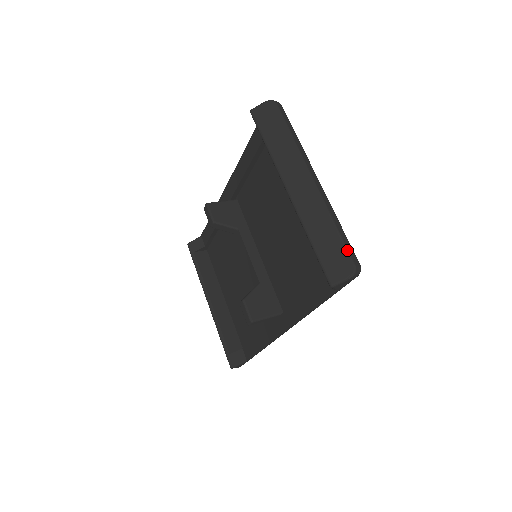
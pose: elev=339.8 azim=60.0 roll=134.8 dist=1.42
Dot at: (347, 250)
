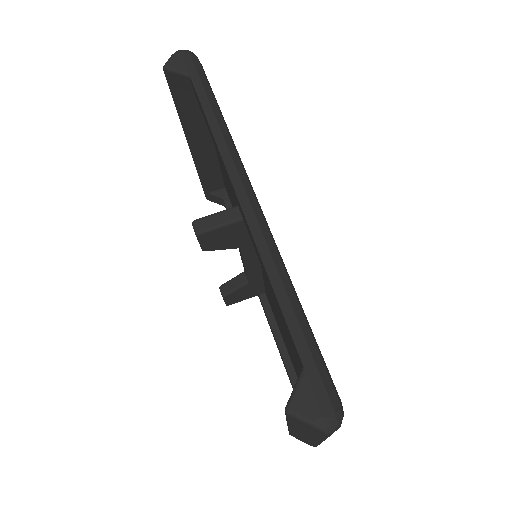
Dot at: occluded
